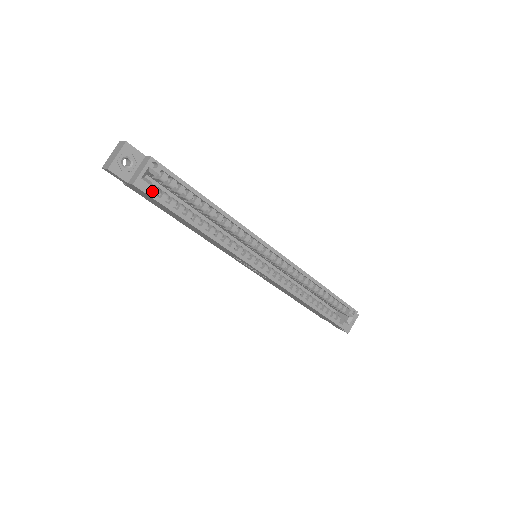
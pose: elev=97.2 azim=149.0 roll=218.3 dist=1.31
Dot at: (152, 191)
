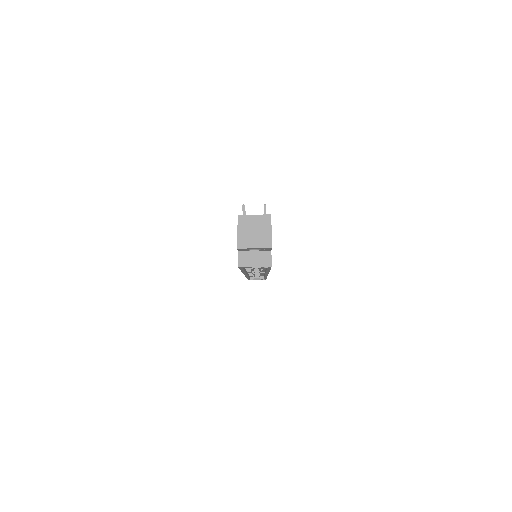
Dot at: occluded
